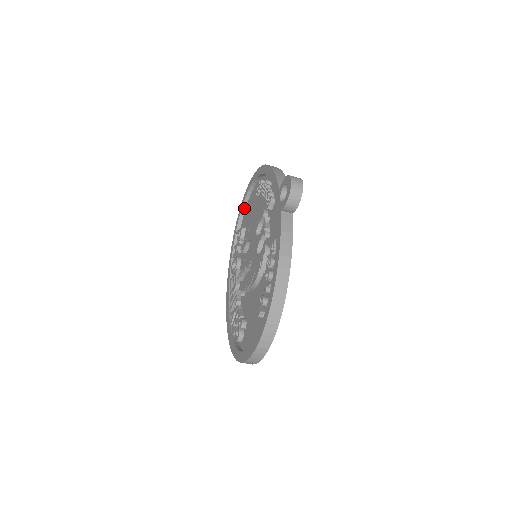
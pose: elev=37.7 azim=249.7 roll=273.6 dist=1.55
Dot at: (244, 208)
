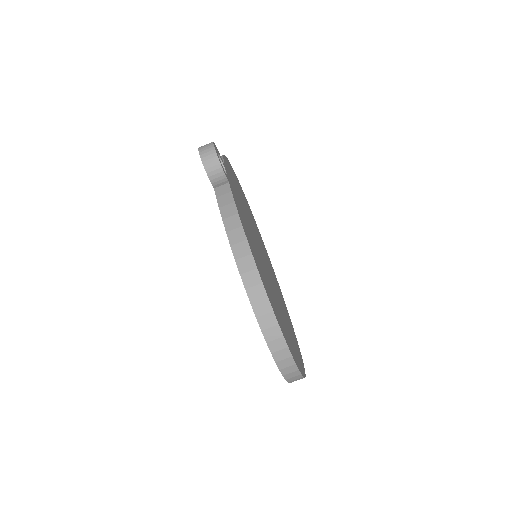
Dot at: occluded
